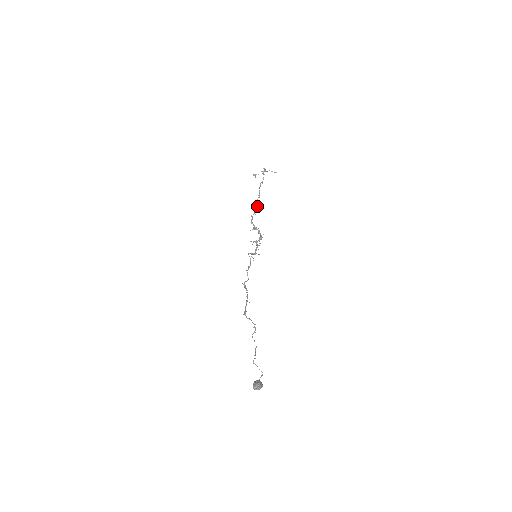
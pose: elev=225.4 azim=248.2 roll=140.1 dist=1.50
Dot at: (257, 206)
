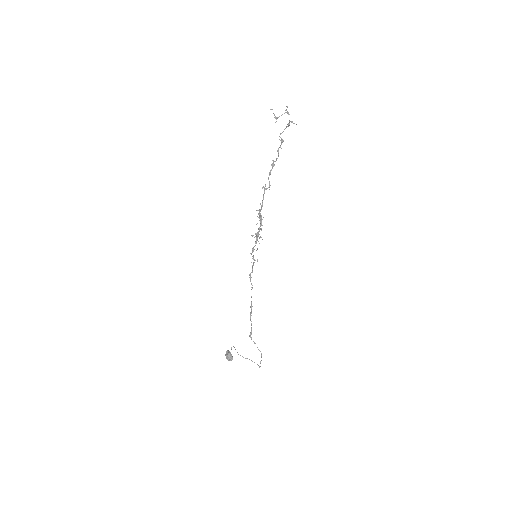
Dot at: (269, 184)
